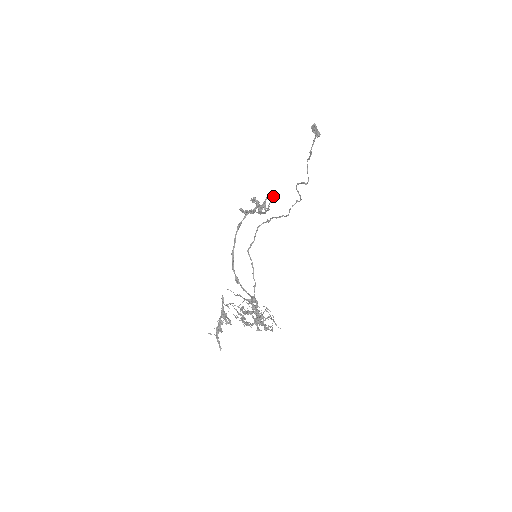
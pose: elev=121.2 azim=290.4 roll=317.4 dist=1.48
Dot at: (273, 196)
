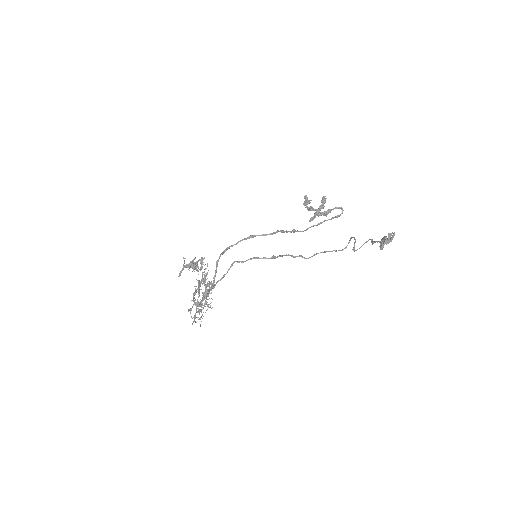
Dot at: (338, 216)
